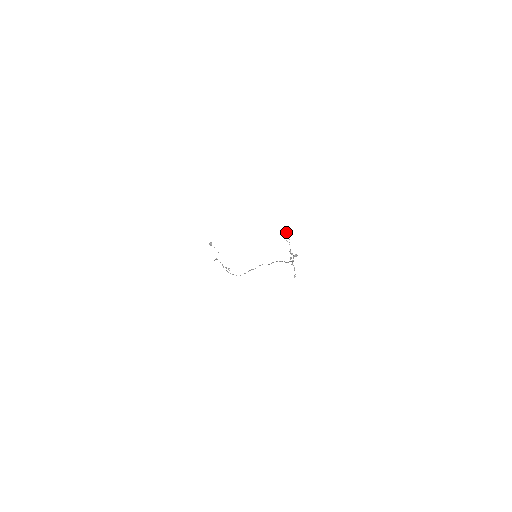
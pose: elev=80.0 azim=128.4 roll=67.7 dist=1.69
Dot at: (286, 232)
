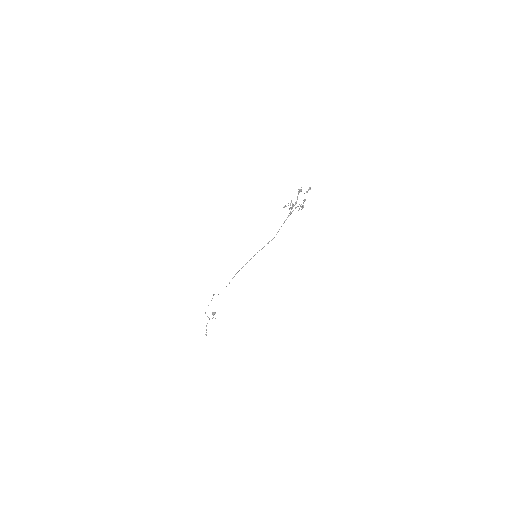
Dot at: occluded
